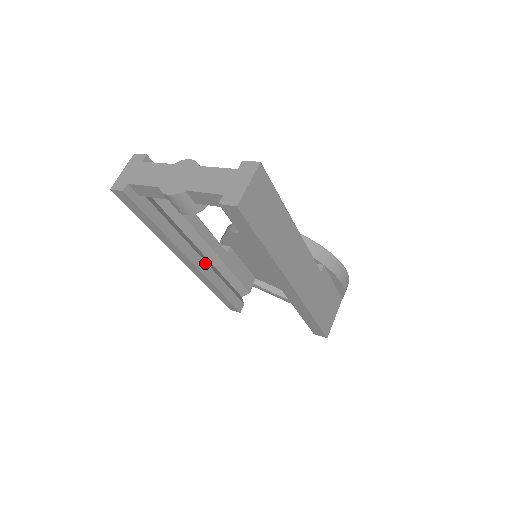
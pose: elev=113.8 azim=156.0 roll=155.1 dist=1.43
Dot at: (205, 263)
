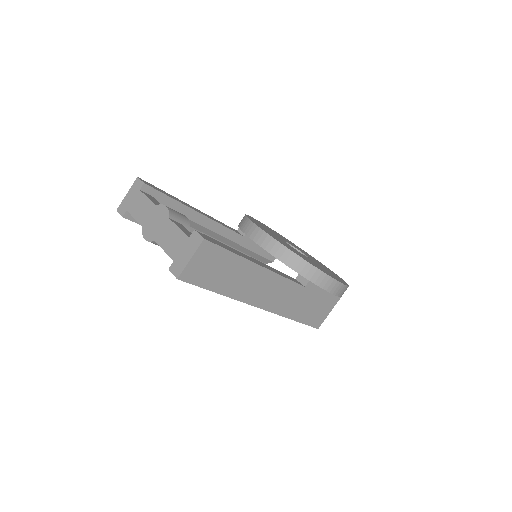
Dot at: occluded
